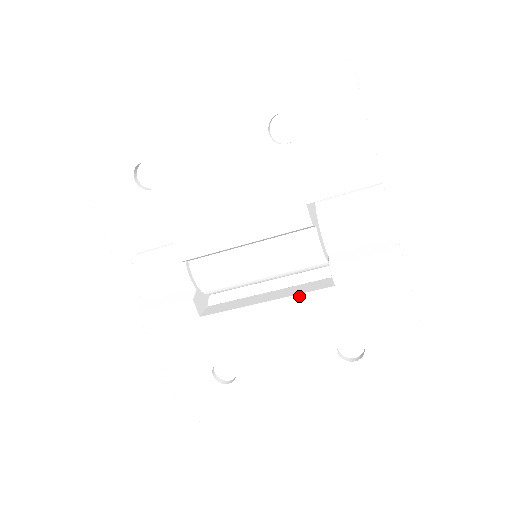
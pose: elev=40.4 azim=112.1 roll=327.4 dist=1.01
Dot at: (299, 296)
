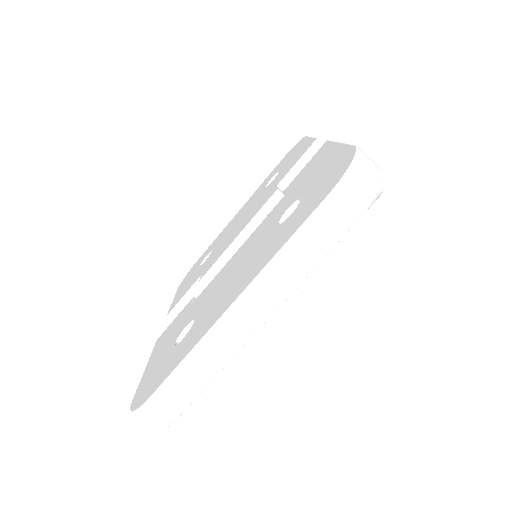
Dot at: (260, 224)
